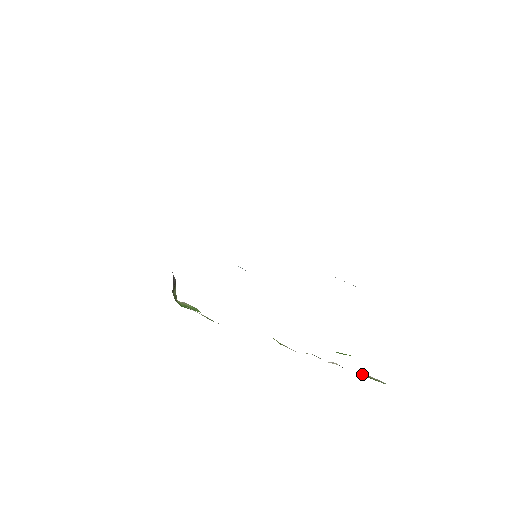
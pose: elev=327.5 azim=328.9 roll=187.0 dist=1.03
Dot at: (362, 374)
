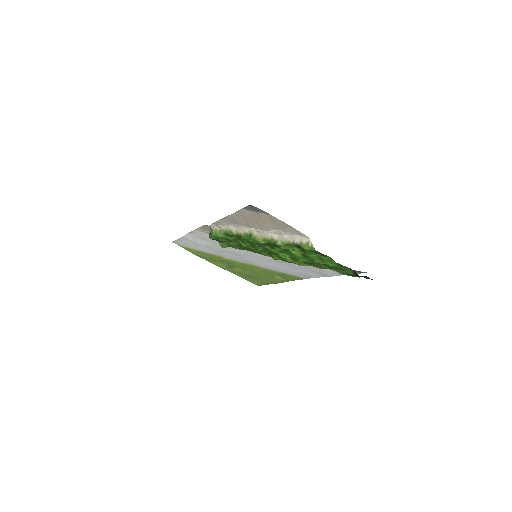
Dot at: (302, 243)
